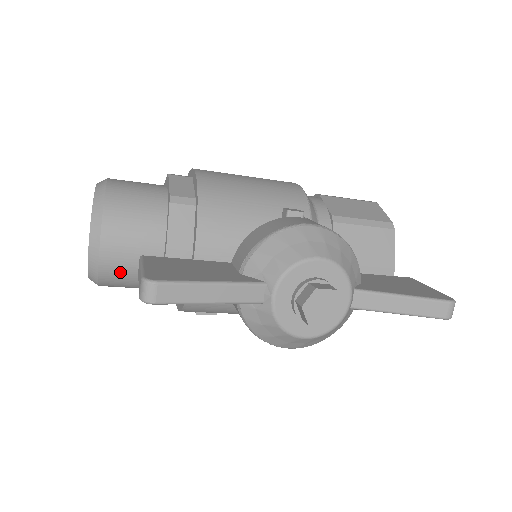
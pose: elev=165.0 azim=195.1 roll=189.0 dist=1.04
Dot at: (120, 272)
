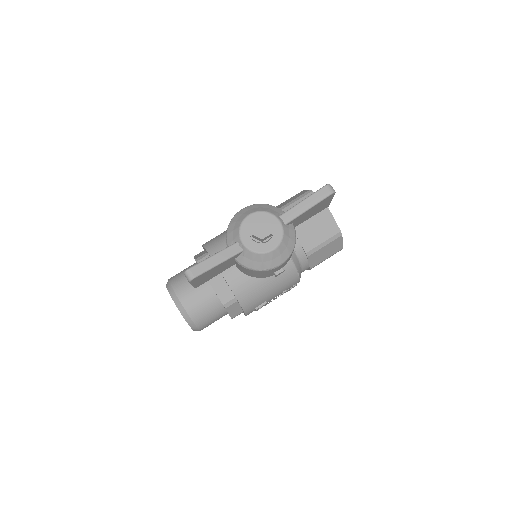
Dot at: (198, 309)
